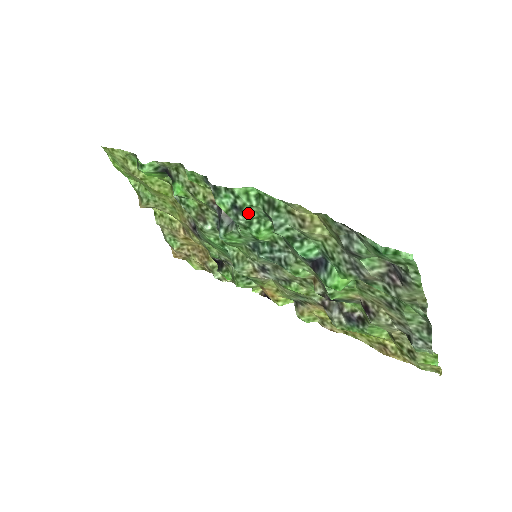
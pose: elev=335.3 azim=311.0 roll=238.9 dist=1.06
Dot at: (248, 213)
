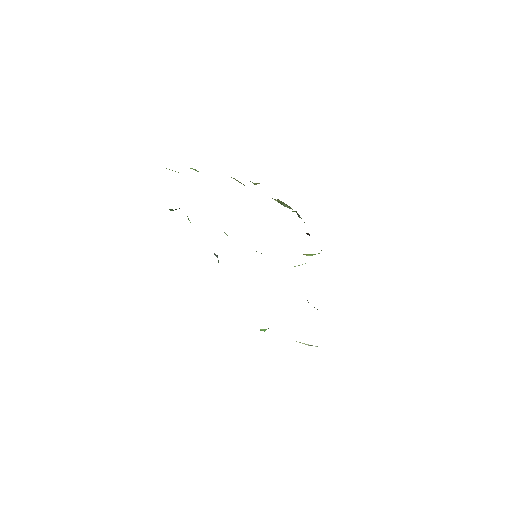
Dot at: occluded
